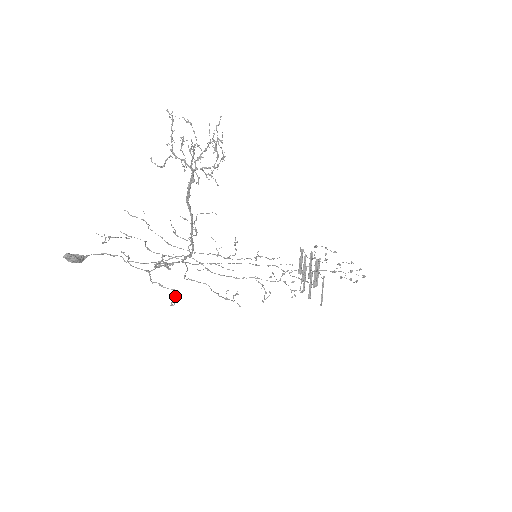
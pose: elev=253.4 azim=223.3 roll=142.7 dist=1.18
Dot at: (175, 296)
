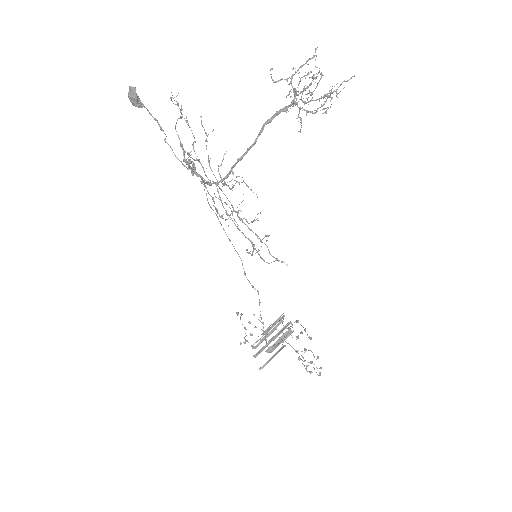
Dot at: occluded
